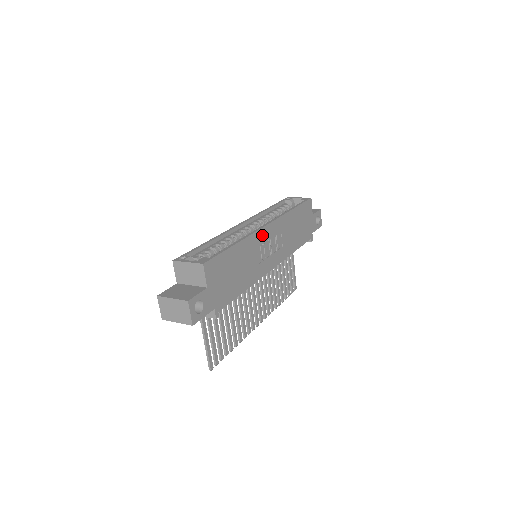
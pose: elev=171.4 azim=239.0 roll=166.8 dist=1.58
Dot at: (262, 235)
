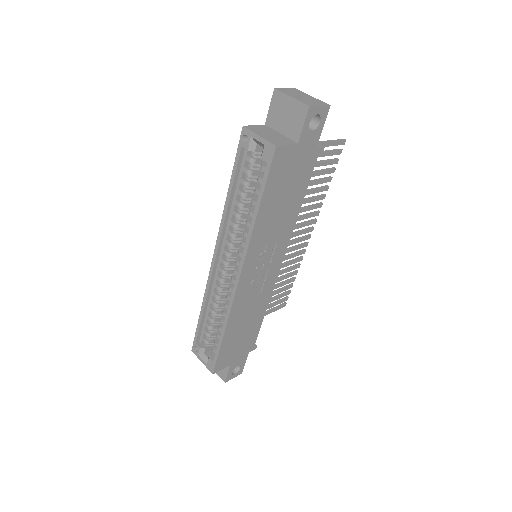
Dot at: (242, 290)
